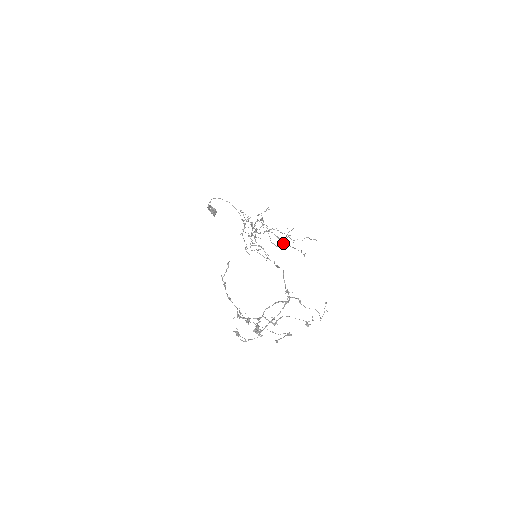
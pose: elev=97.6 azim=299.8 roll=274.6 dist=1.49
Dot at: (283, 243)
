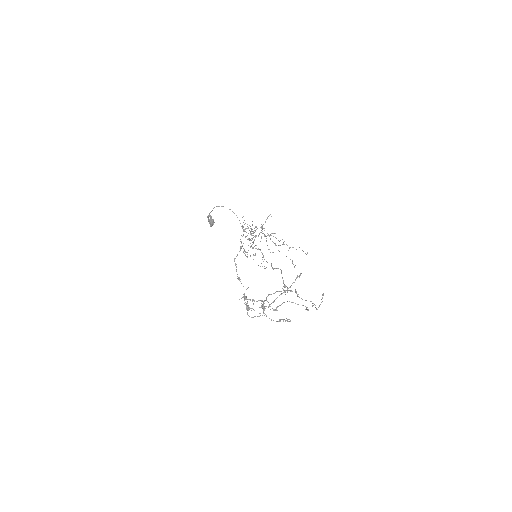
Dot at: occluded
